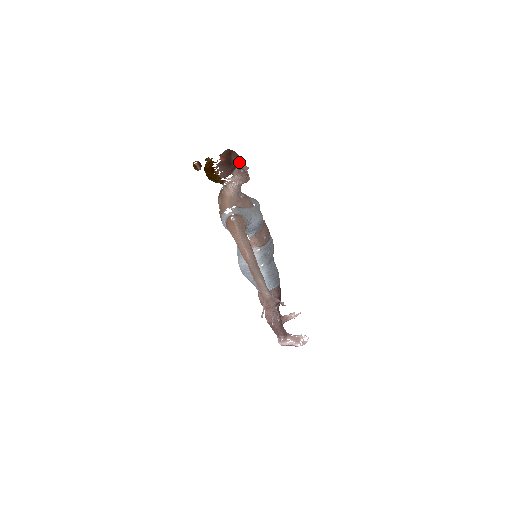
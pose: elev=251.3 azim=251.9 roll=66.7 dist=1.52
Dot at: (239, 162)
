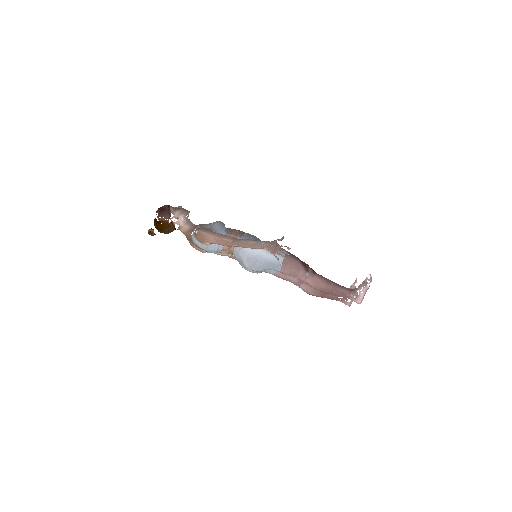
Dot at: (170, 206)
